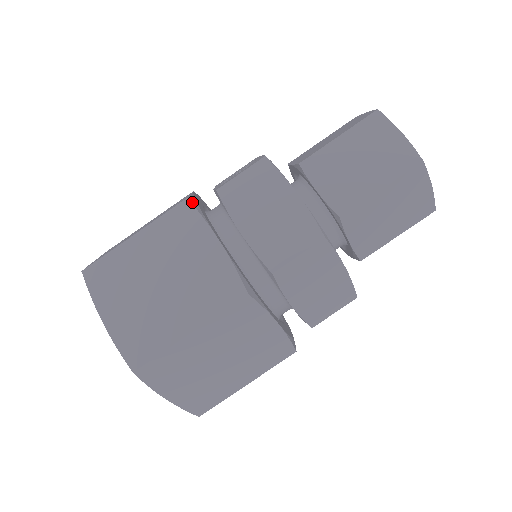
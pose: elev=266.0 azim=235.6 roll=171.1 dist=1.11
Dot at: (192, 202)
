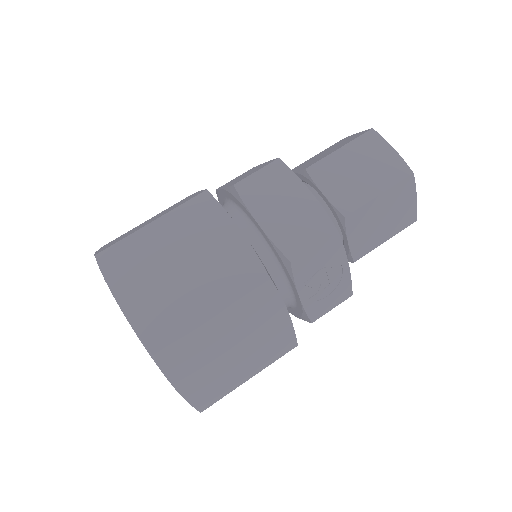
Dot at: occluded
